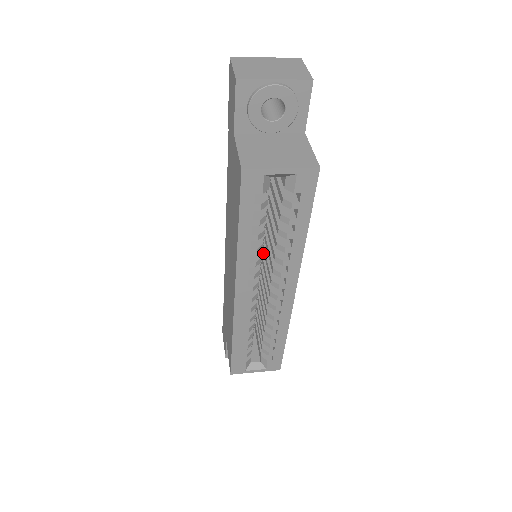
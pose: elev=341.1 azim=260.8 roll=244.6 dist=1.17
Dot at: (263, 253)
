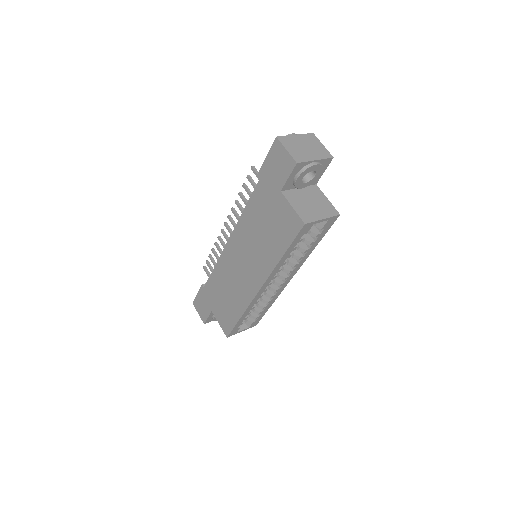
Dot at: occluded
